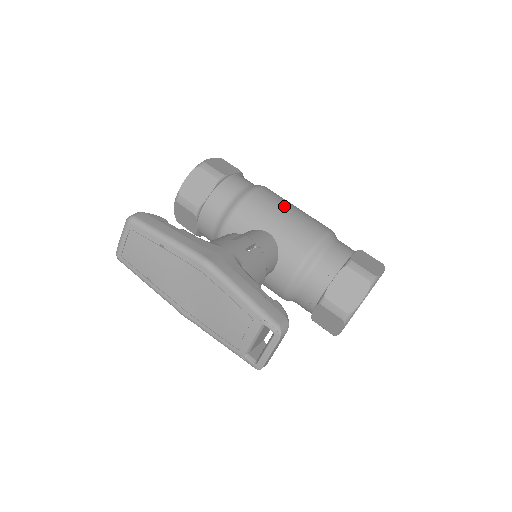
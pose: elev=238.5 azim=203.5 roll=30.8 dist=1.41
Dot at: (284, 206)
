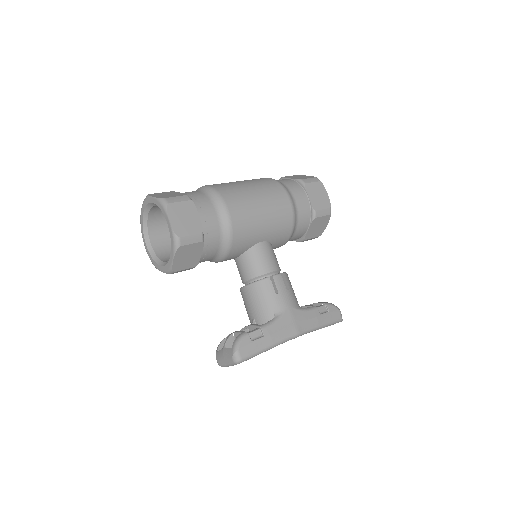
Dot at: (257, 212)
